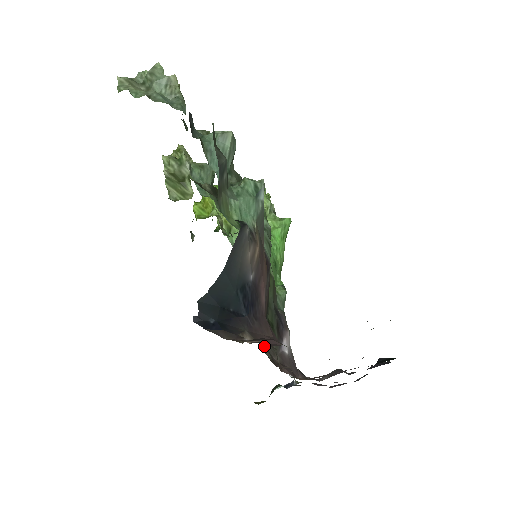
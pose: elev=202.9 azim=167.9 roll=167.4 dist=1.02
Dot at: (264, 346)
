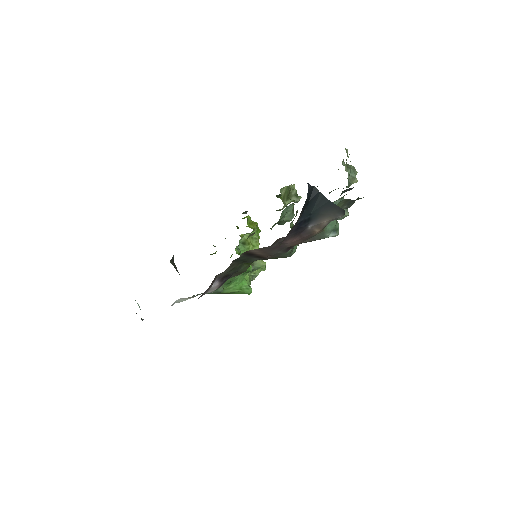
Dot at: (242, 255)
